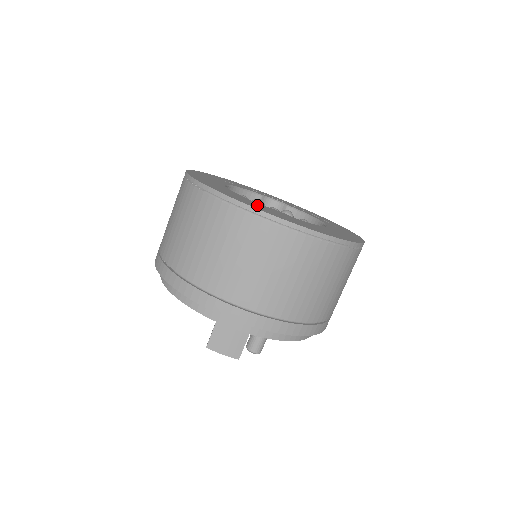
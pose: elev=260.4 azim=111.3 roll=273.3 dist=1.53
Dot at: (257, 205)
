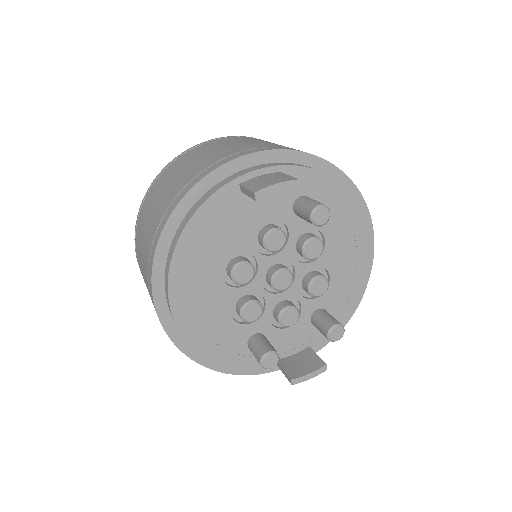
Dot at: occluded
